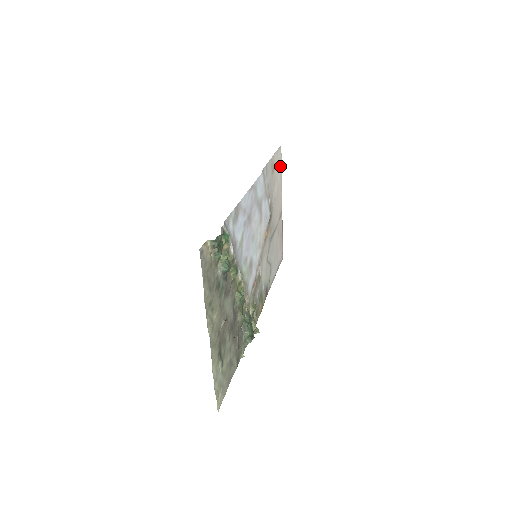
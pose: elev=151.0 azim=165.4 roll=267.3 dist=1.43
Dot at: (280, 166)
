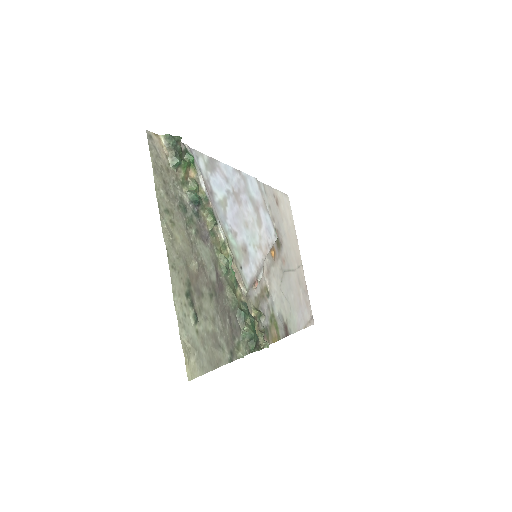
Dot at: (290, 213)
